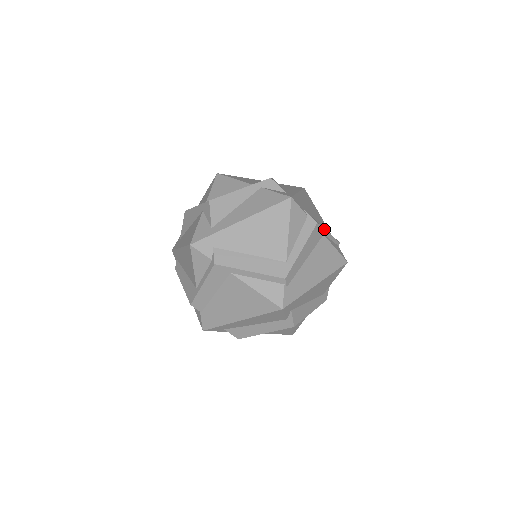
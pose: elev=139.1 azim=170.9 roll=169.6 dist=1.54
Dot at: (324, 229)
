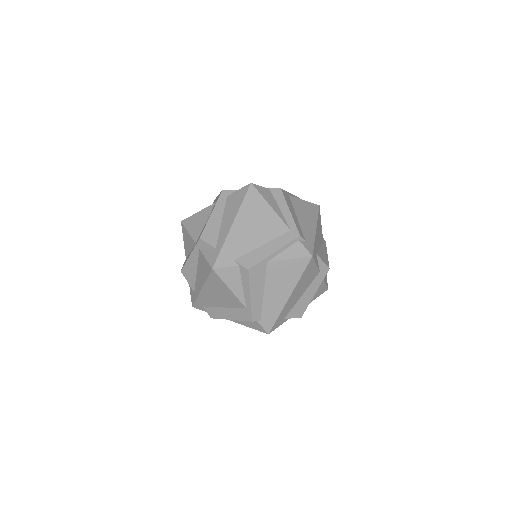
Dot at: (263, 260)
